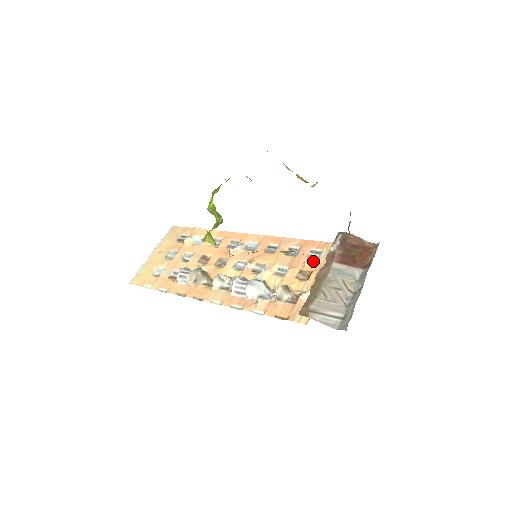
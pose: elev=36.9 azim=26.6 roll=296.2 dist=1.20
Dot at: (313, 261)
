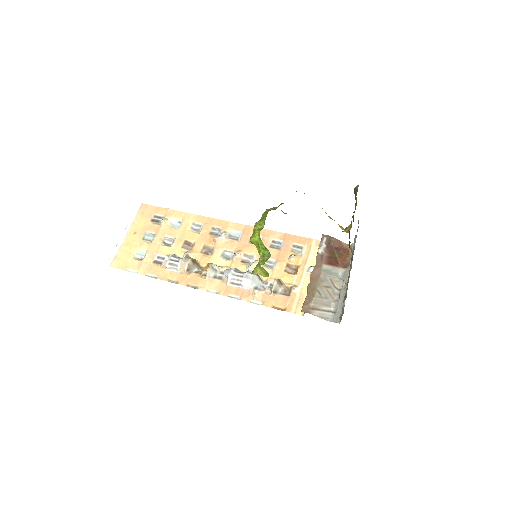
Dot at: (298, 256)
